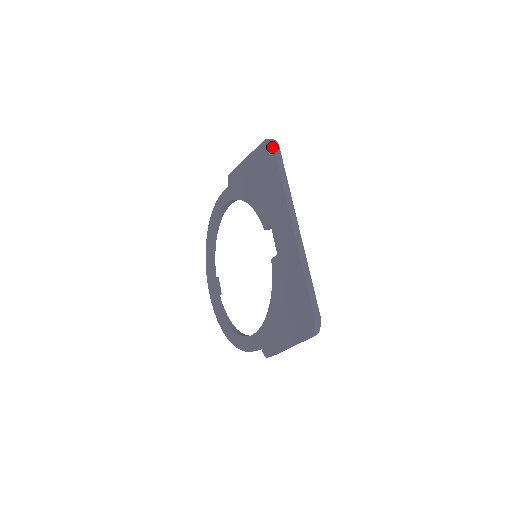
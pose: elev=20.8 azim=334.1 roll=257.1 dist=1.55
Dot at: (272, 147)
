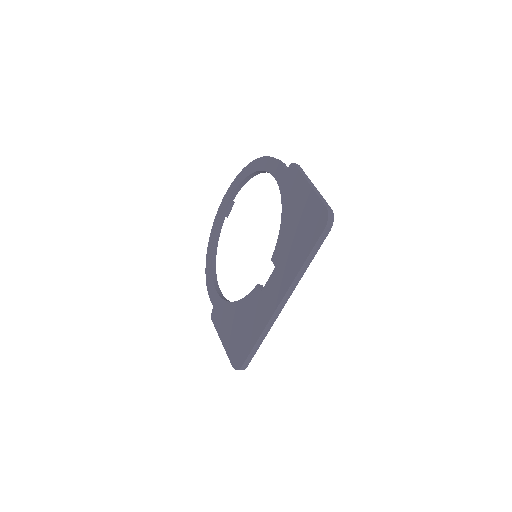
Dot at: (323, 227)
